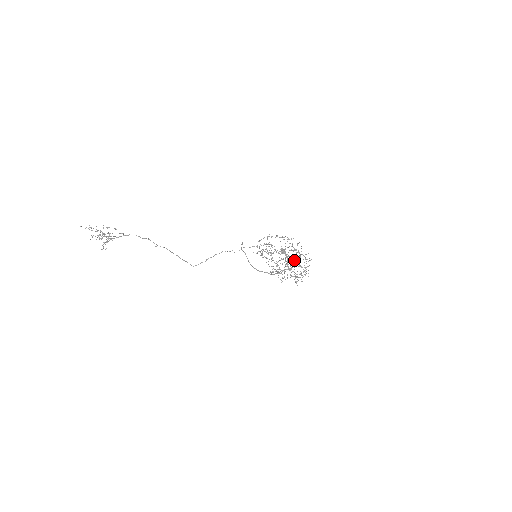
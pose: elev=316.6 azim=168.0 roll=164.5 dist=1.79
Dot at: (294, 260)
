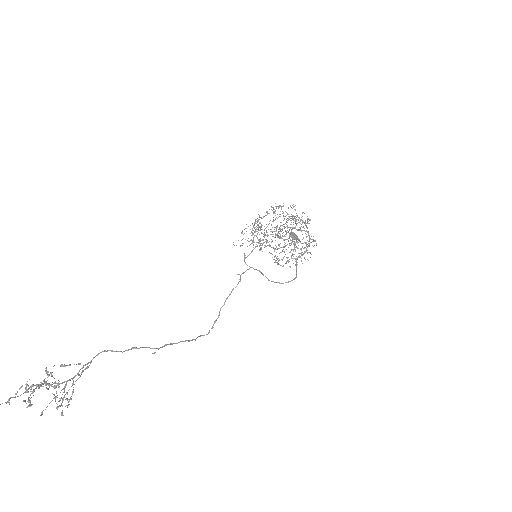
Dot at: occluded
